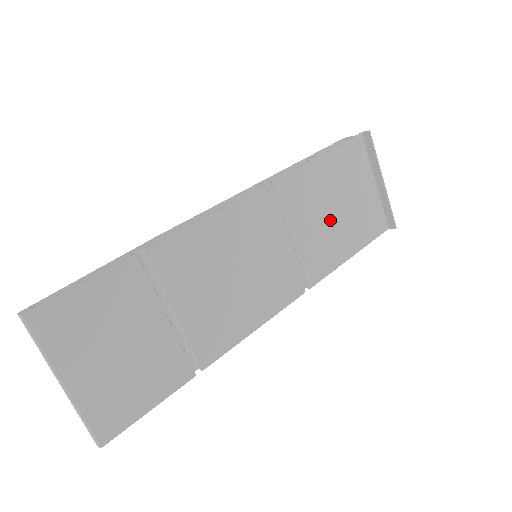
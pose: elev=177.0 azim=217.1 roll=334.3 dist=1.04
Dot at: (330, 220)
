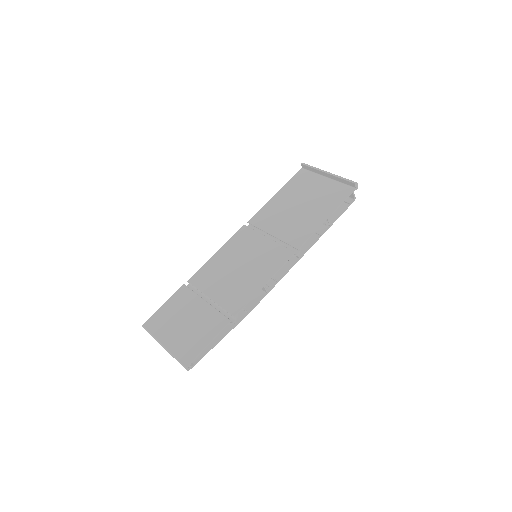
Dot at: (298, 213)
